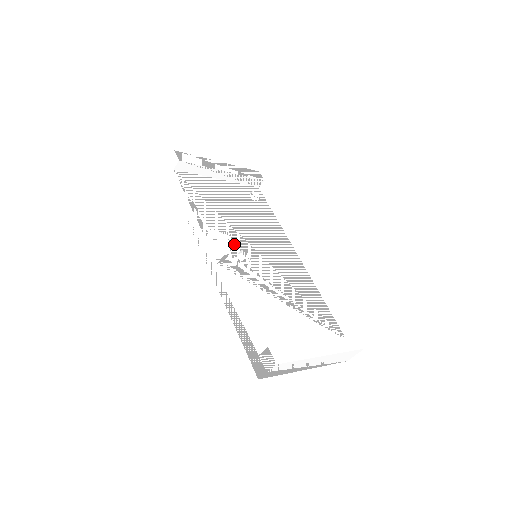
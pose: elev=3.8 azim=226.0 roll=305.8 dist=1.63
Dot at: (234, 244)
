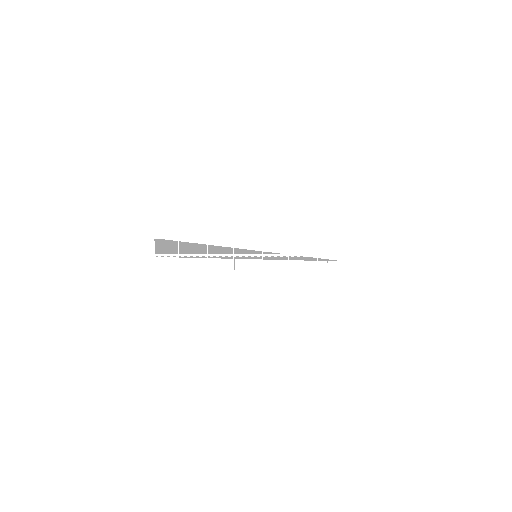
Dot at: occluded
